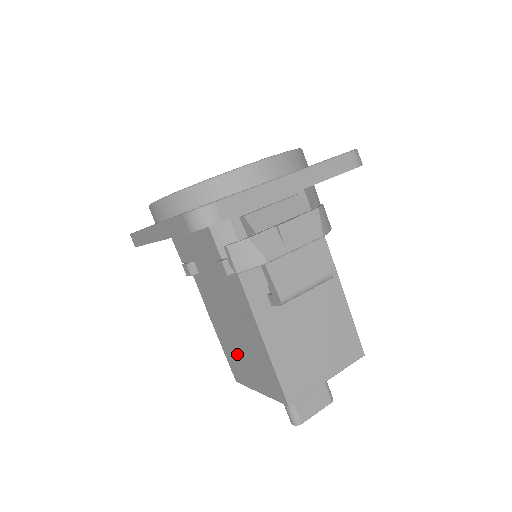
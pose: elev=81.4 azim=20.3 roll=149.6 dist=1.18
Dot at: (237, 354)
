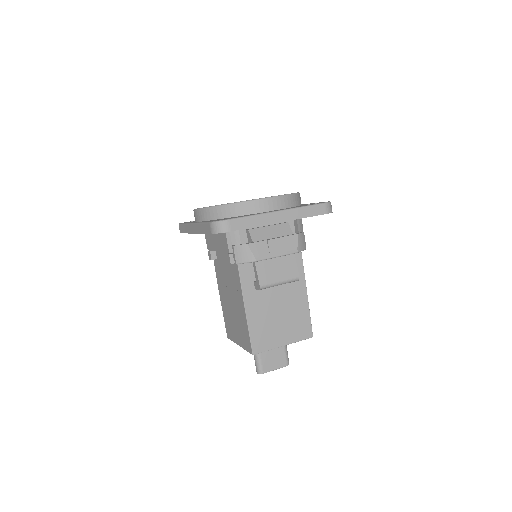
Dot at: (230, 318)
